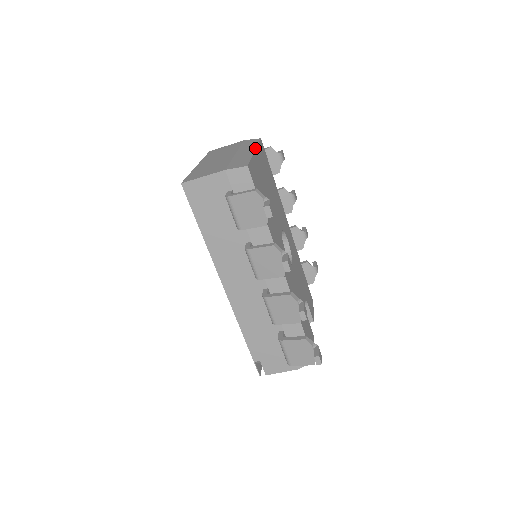
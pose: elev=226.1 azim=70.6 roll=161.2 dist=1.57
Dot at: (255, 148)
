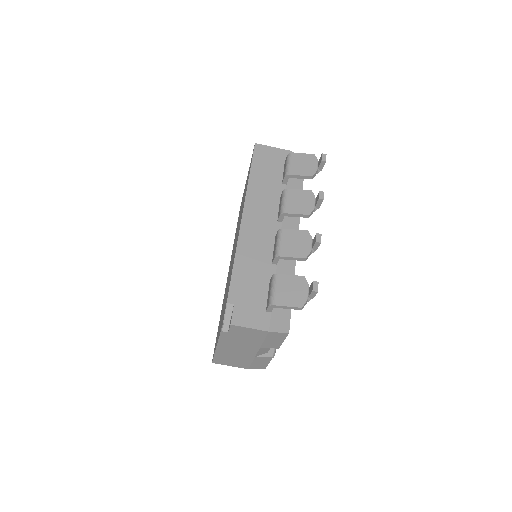
Dot at: occluded
